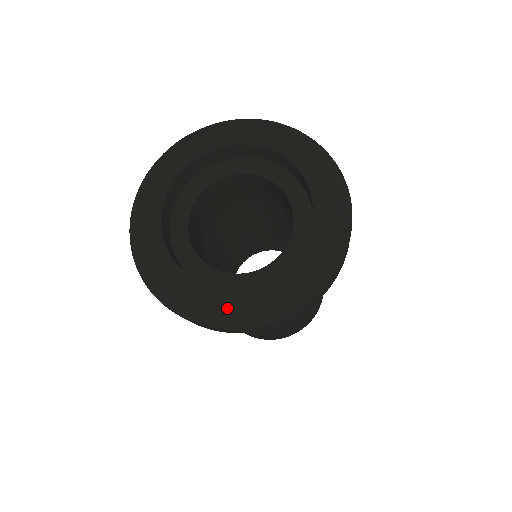
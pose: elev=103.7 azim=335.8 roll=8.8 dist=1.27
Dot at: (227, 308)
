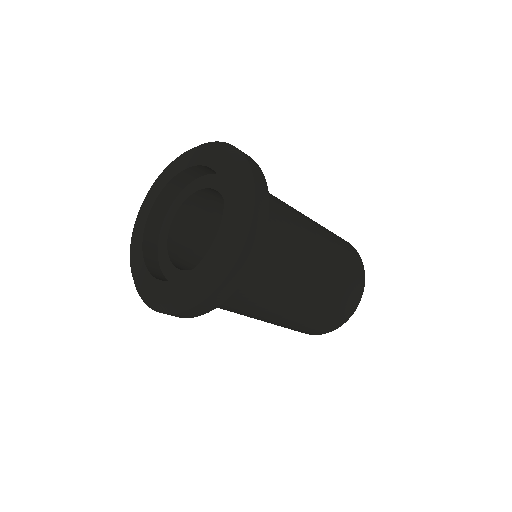
Dot at: (141, 284)
